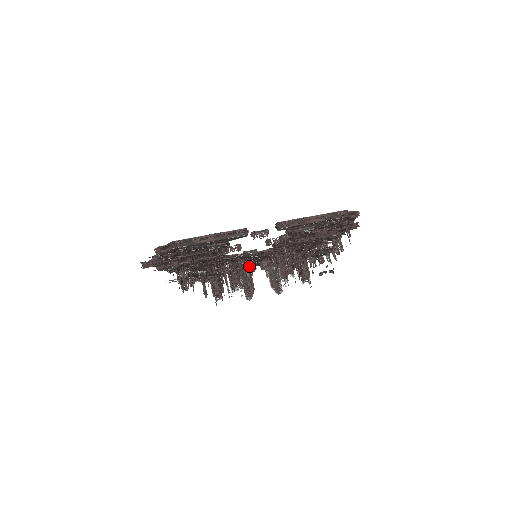
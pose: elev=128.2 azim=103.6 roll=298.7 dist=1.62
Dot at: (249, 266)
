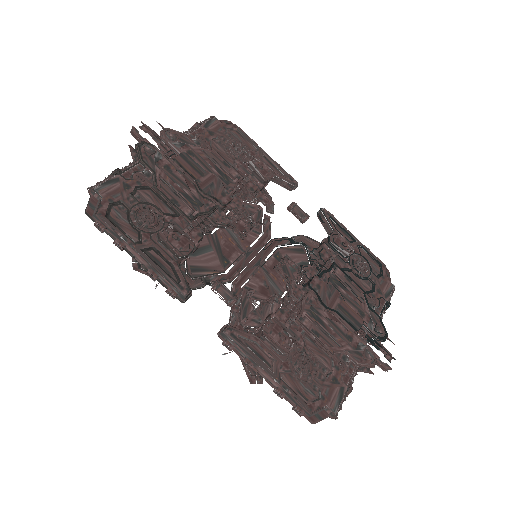
Dot at: occluded
